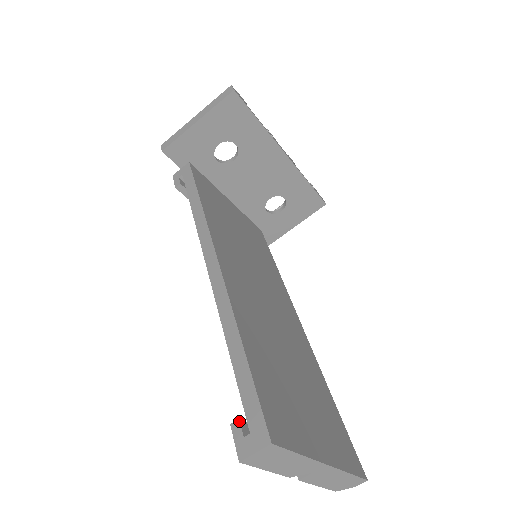
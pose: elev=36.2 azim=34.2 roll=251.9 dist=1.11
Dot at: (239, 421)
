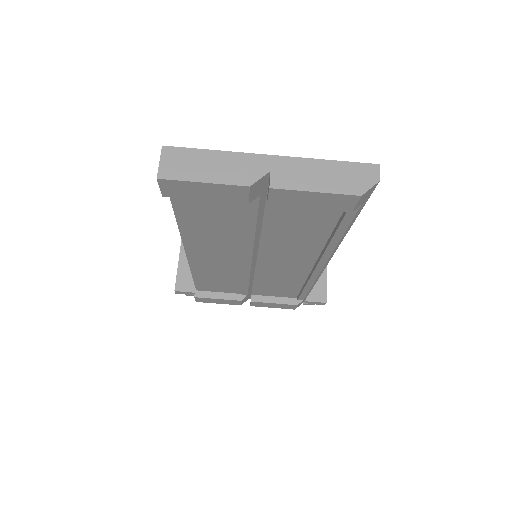
Dot at: occluded
